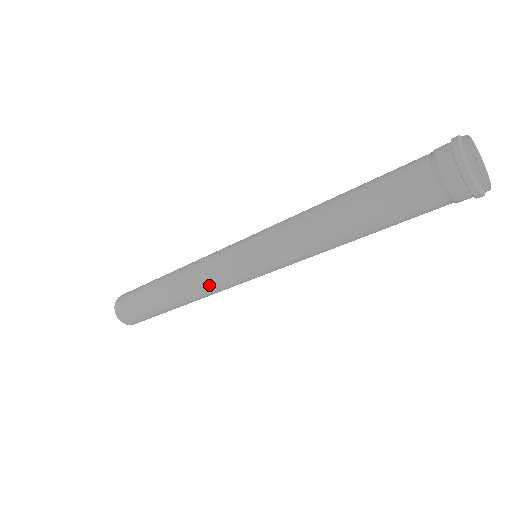
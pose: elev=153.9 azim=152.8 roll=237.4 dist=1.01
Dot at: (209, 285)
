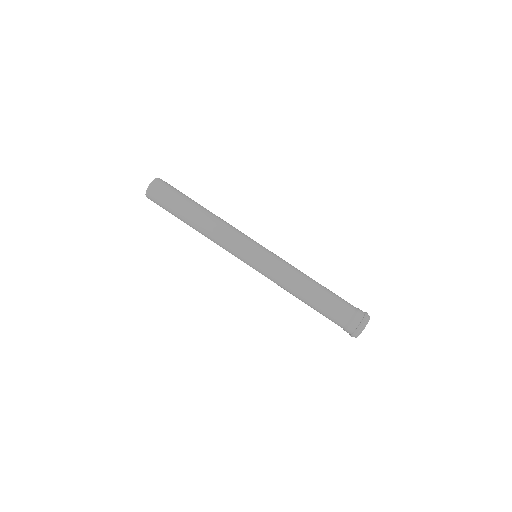
Dot at: occluded
